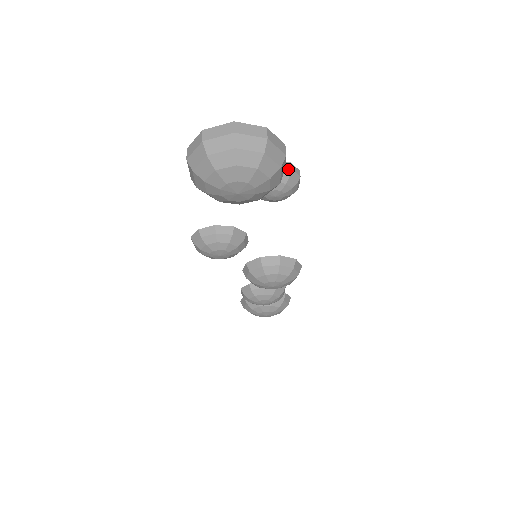
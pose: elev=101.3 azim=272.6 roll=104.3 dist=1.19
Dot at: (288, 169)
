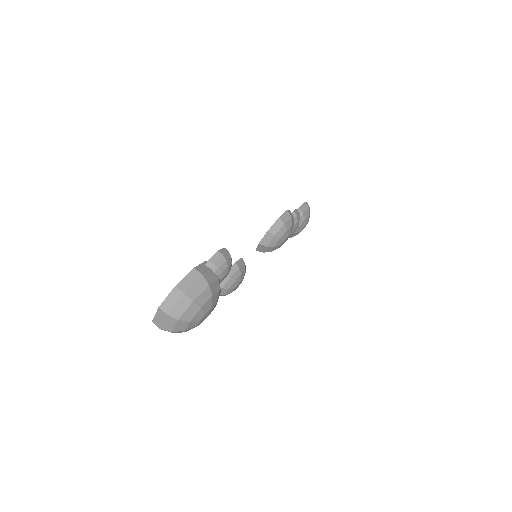
Dot at: (212, 267)
